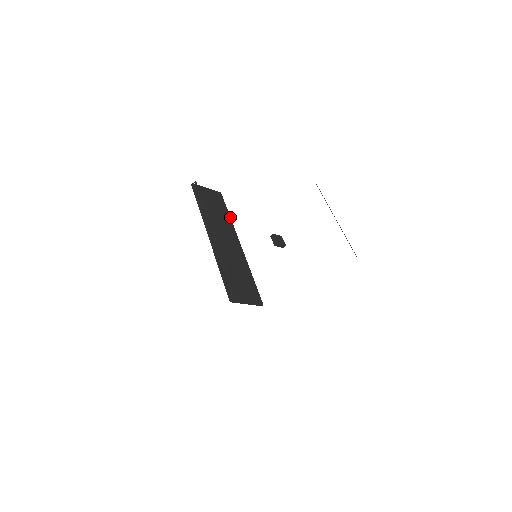
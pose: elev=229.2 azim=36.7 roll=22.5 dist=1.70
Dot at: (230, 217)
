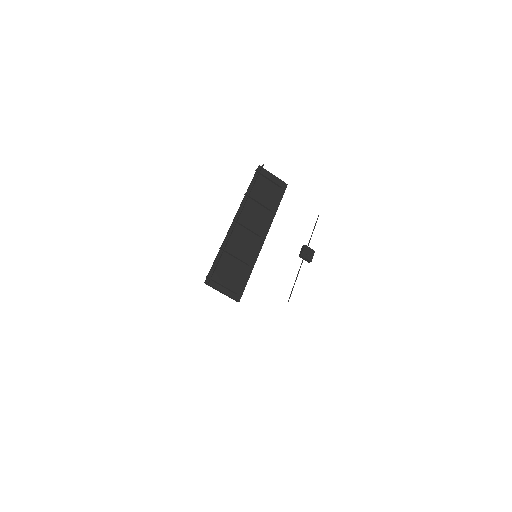
Dot at: occluded
